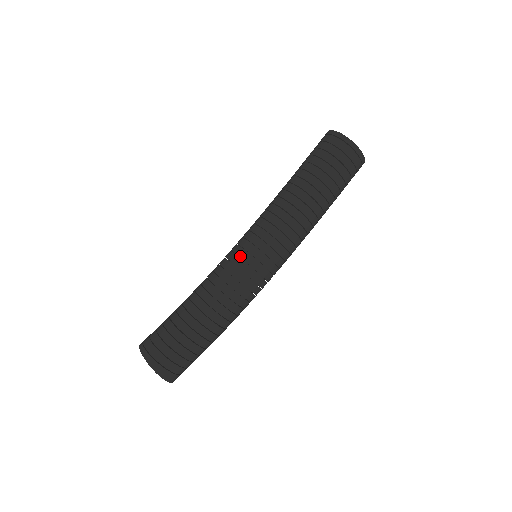
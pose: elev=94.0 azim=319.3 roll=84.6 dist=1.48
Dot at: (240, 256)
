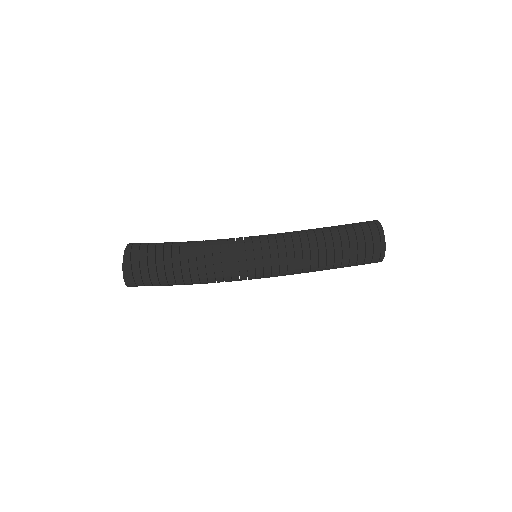
Dot at: (245, 239)
